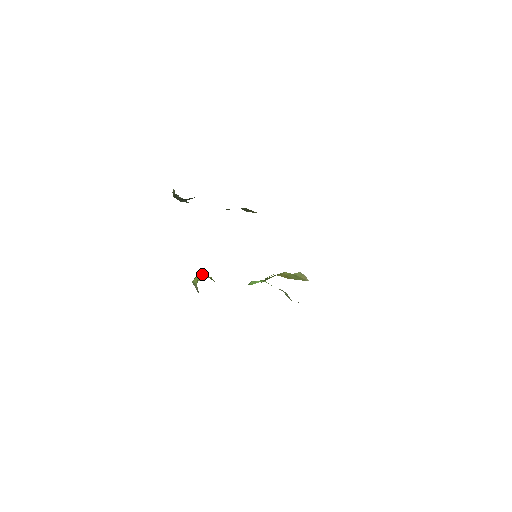
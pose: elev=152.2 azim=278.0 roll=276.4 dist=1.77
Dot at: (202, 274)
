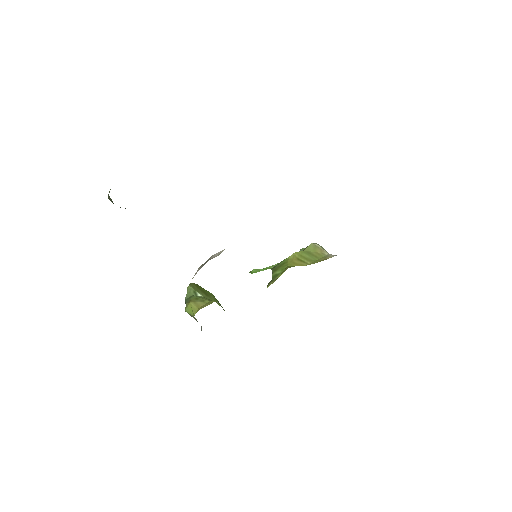
Dot at: (192, 293)
